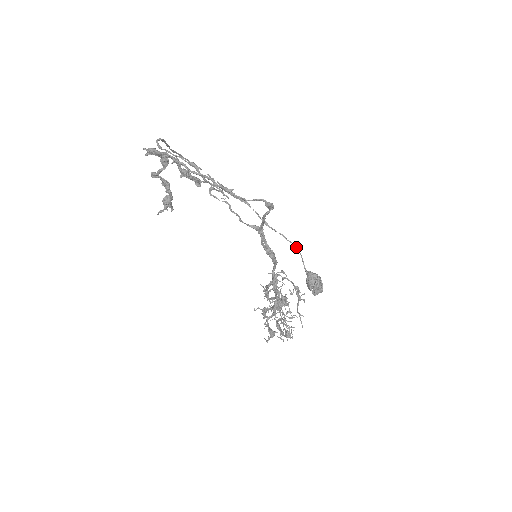
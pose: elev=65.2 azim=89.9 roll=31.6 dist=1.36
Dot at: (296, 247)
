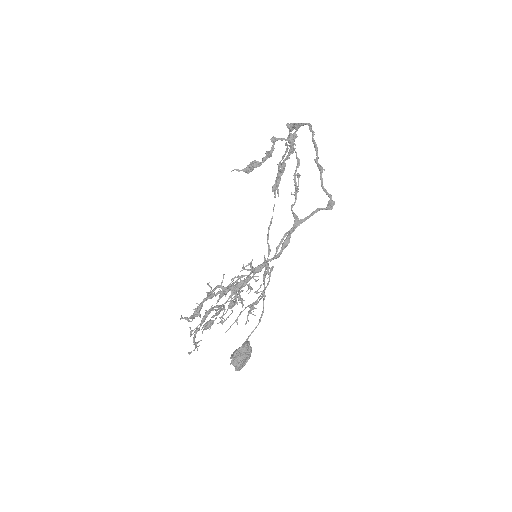
Dot at: occluded
